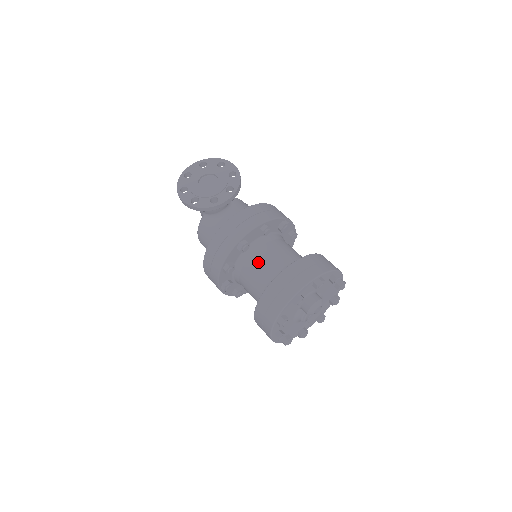
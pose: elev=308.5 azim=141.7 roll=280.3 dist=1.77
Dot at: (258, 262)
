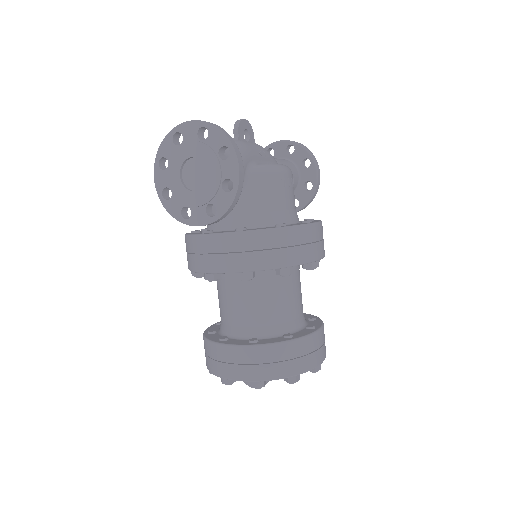
Dot at: (226, 295)
